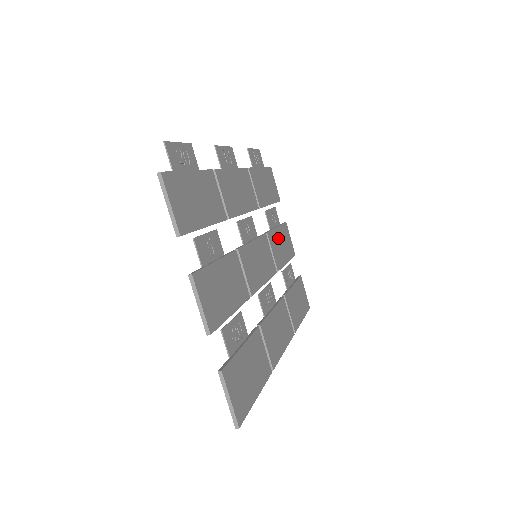
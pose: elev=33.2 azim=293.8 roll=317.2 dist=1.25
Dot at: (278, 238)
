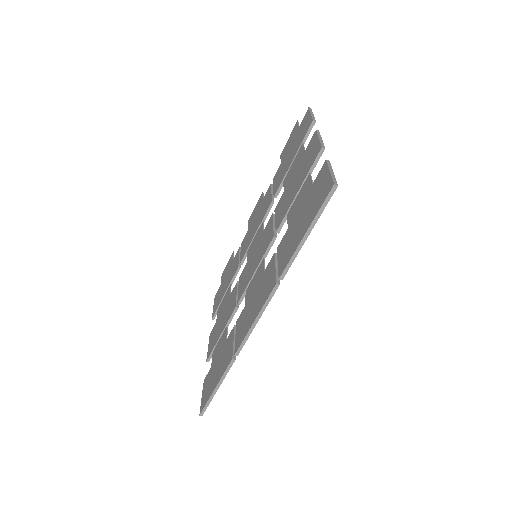
Dot at: occluded
